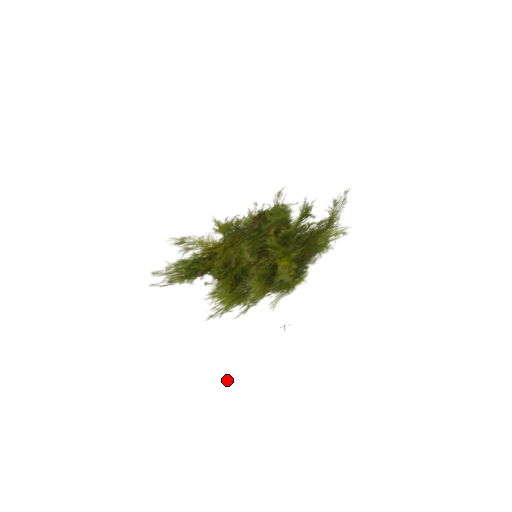
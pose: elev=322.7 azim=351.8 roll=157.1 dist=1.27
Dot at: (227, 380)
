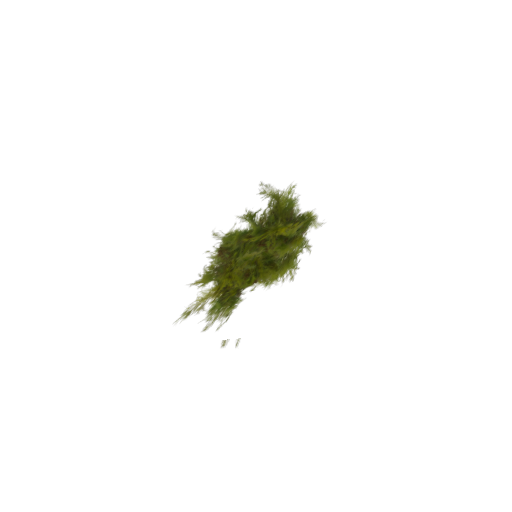
Dot at: (352, 285)
